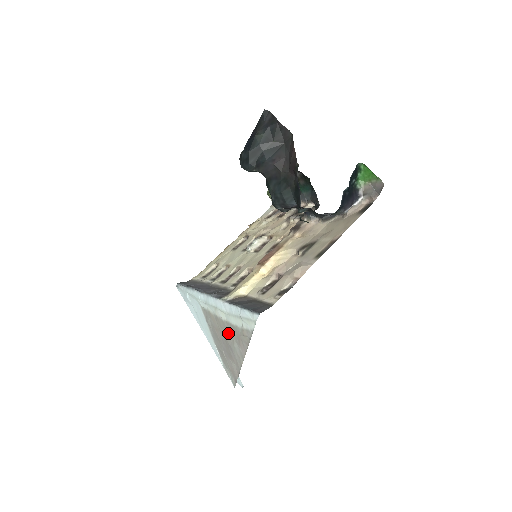
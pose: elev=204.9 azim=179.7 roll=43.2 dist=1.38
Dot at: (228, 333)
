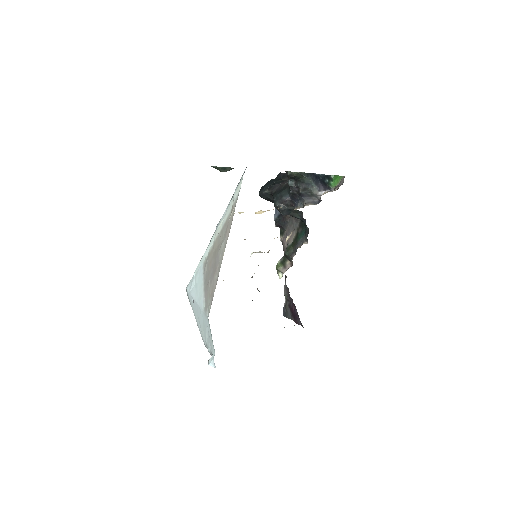
Dot at: (220, 242)
